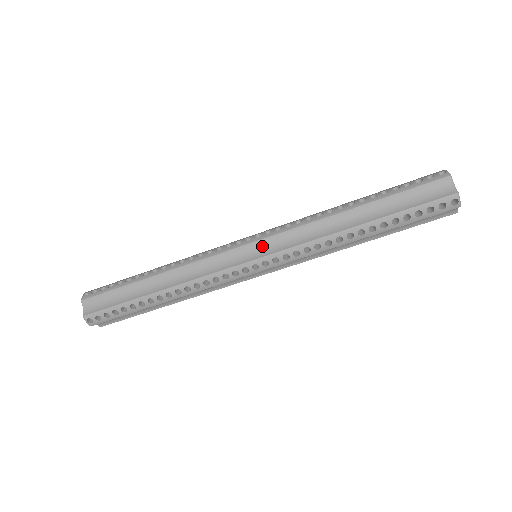
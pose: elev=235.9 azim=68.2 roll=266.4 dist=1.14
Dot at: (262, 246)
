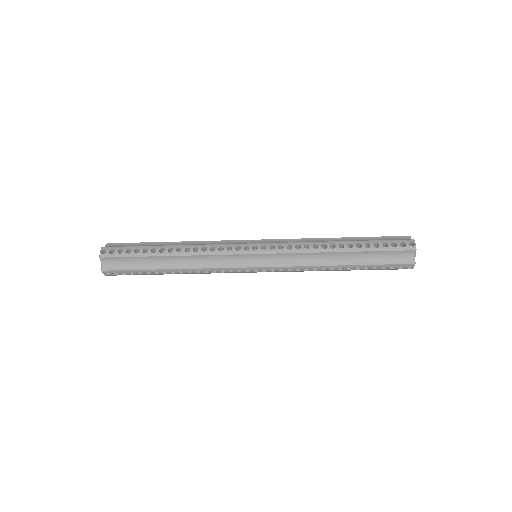
Dot at: (265, 258)
